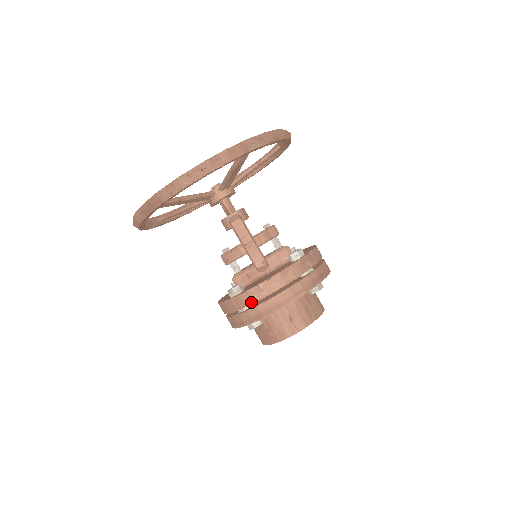
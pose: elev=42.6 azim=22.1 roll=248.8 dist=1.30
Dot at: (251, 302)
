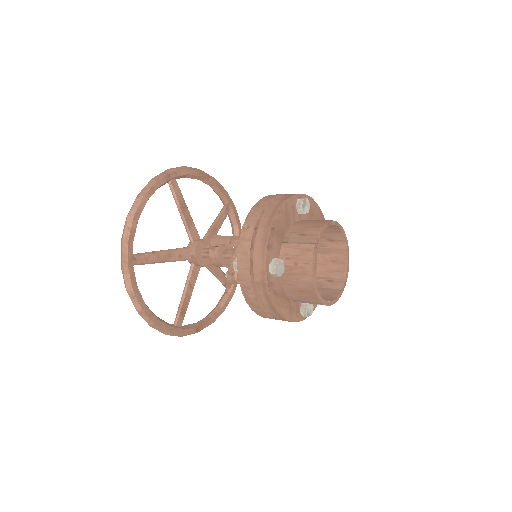
Dot at: (249, 244)
